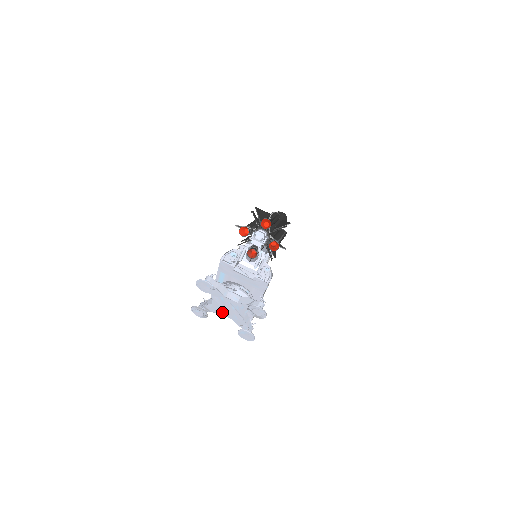
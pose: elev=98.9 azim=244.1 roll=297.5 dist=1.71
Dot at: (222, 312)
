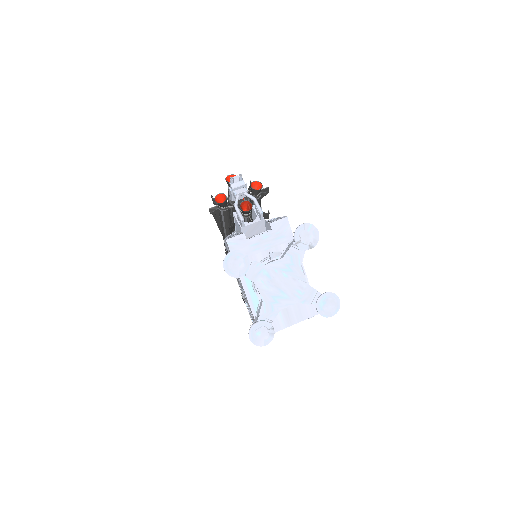
Dot at: (281, 303)
